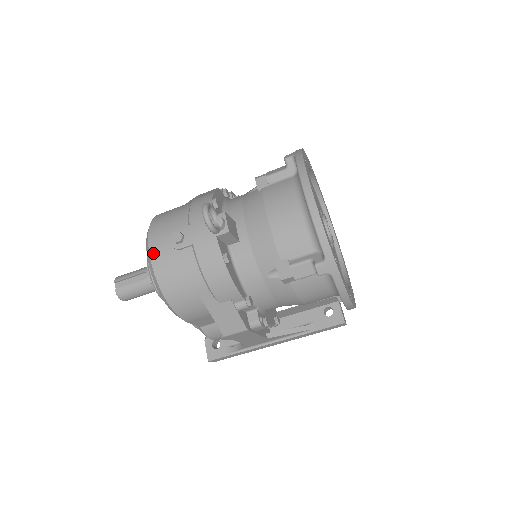
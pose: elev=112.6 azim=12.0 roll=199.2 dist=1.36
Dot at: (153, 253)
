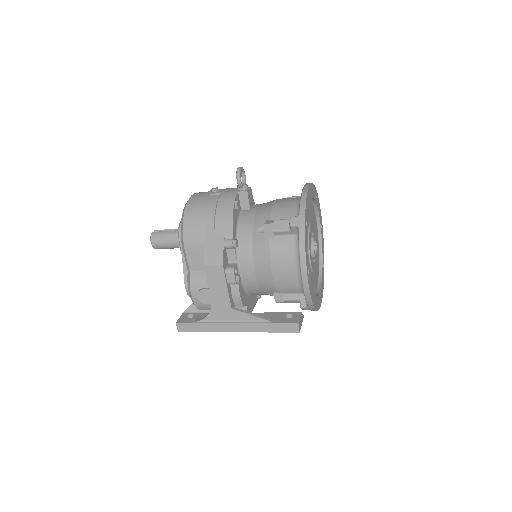
Dot at: (194, 195)
